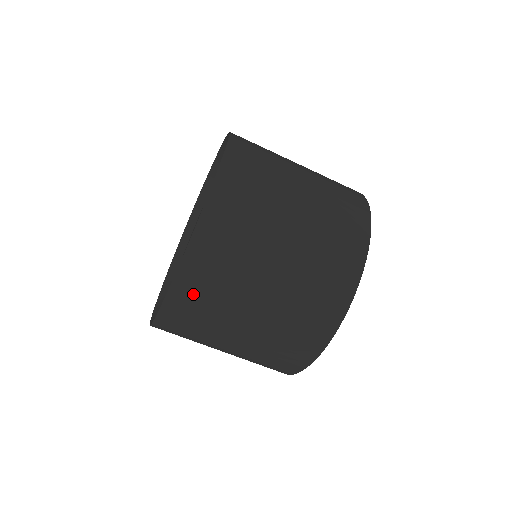
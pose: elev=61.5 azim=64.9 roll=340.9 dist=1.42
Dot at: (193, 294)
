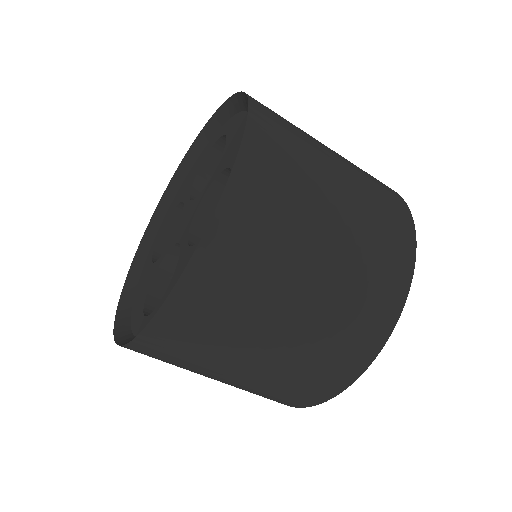
Dot at: (232, 253)
